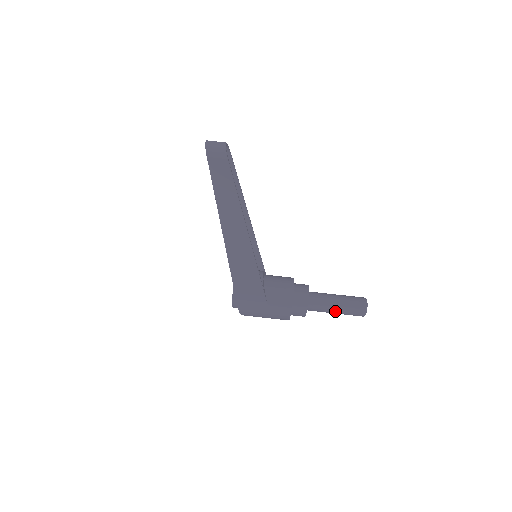
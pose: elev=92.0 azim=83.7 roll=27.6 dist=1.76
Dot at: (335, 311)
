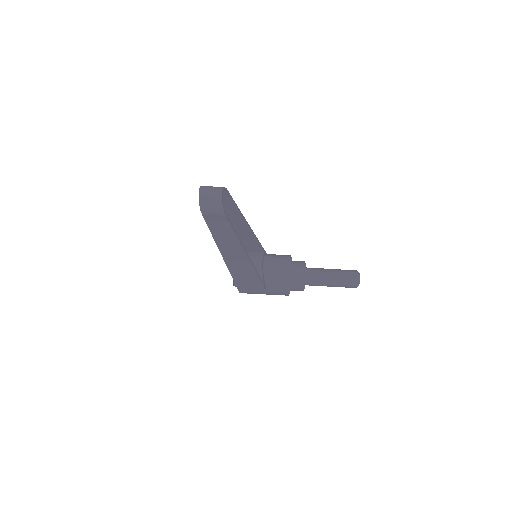
Dot at: (329, 286)
